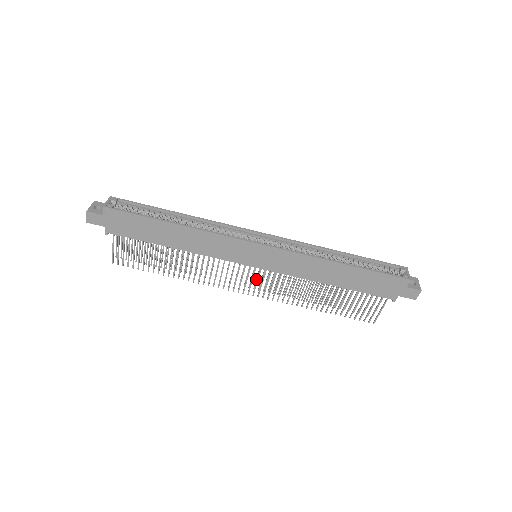
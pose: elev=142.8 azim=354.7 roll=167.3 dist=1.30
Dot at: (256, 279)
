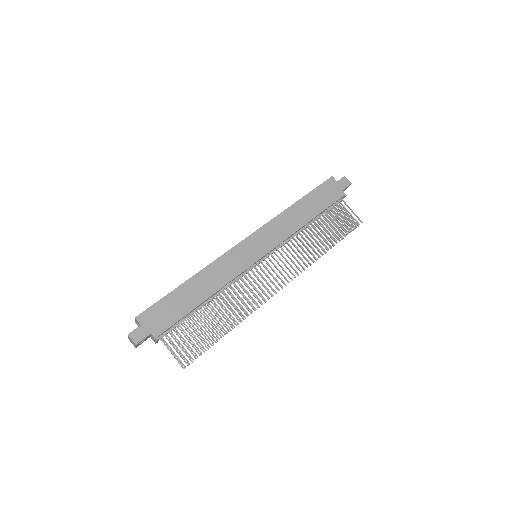
Dot at: occluded
